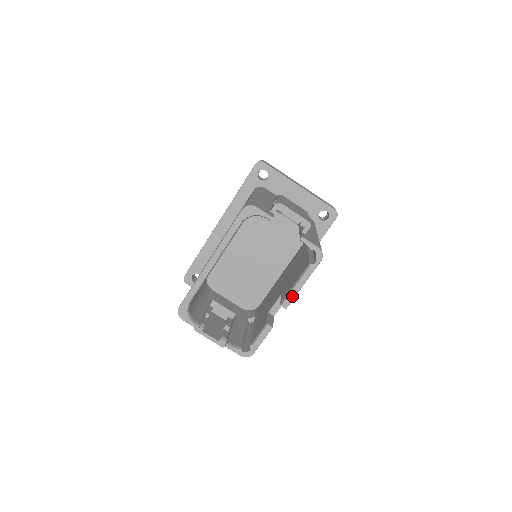
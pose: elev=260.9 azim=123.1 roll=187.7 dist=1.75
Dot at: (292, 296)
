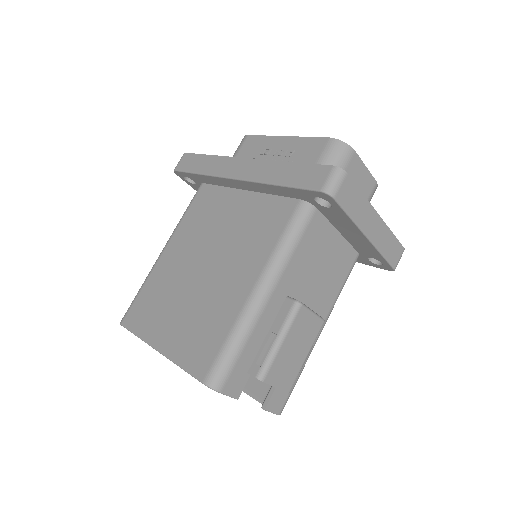
Dot at: occluded
